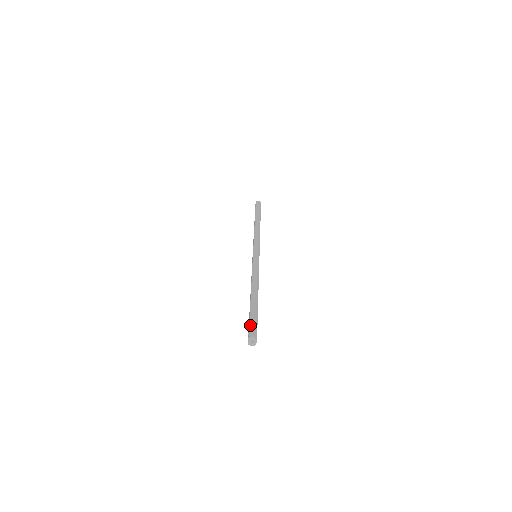
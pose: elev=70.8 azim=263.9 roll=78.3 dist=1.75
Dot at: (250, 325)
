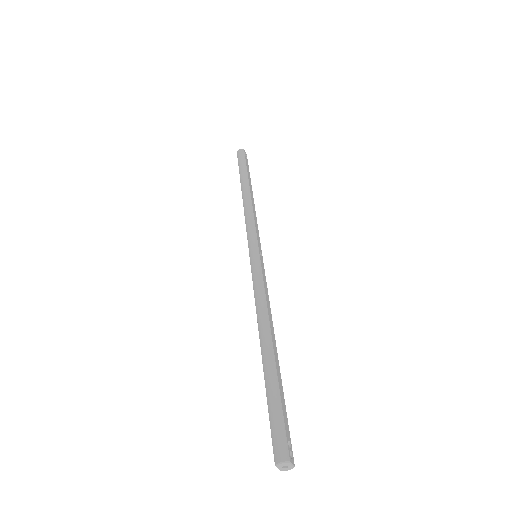
Dot at: (271, 430)
